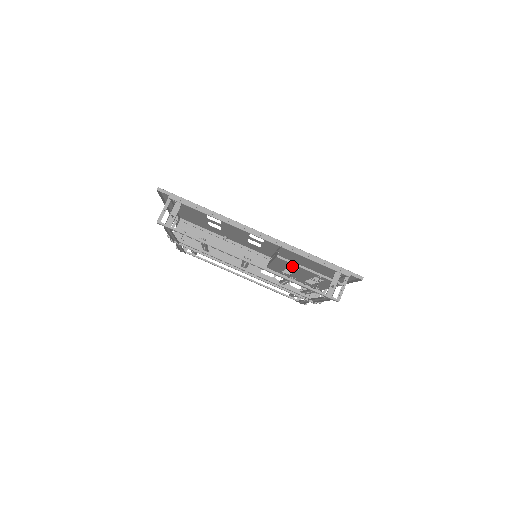
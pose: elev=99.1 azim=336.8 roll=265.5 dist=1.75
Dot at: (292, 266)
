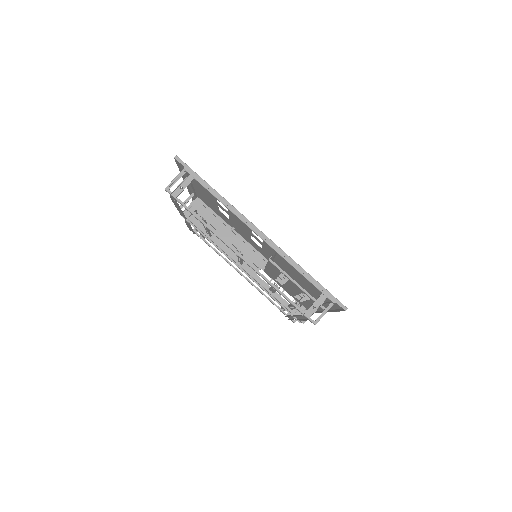
Dot at: occluded
